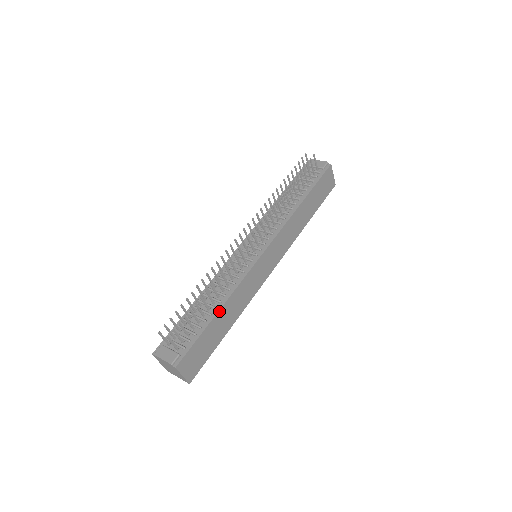
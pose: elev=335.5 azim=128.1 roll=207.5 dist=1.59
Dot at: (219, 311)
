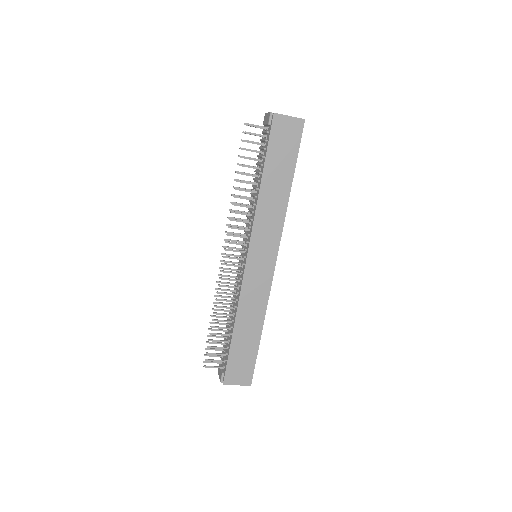
Dot at: (234, 330)
